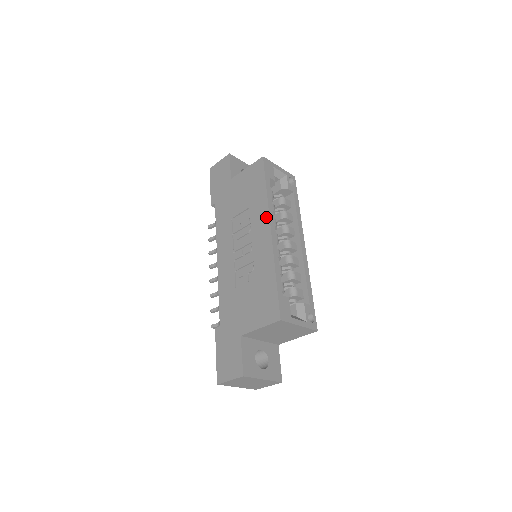
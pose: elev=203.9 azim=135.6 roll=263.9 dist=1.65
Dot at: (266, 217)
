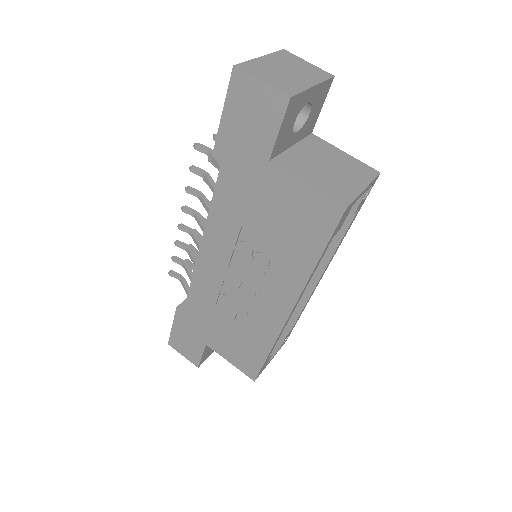
Dot at: (294, 295)
